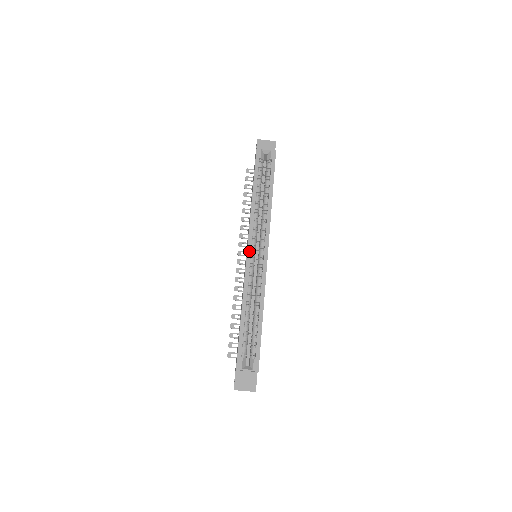
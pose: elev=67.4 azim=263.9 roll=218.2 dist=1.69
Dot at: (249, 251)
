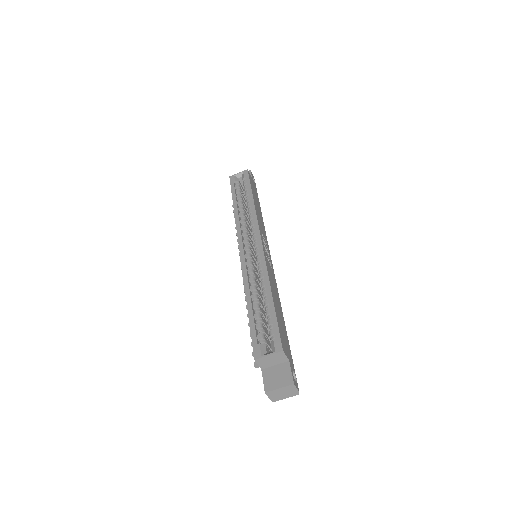
Dot at: (241, 248)
